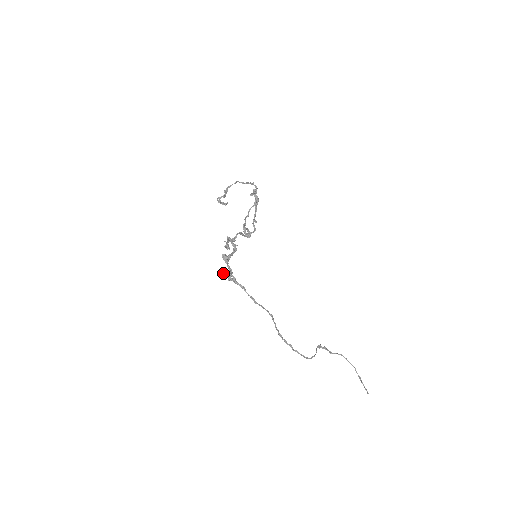
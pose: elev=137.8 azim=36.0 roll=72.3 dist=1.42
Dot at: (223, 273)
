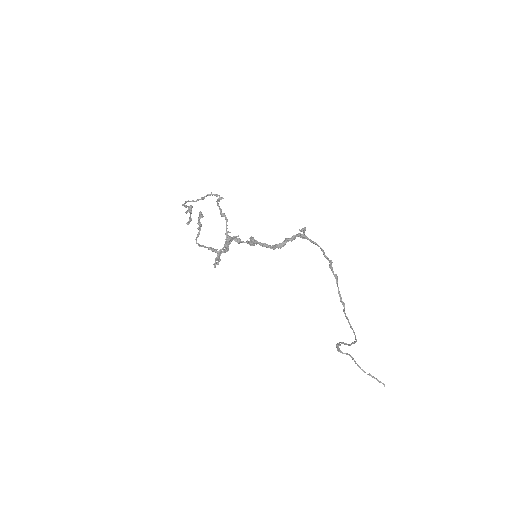
Dot at: (272, 245)
